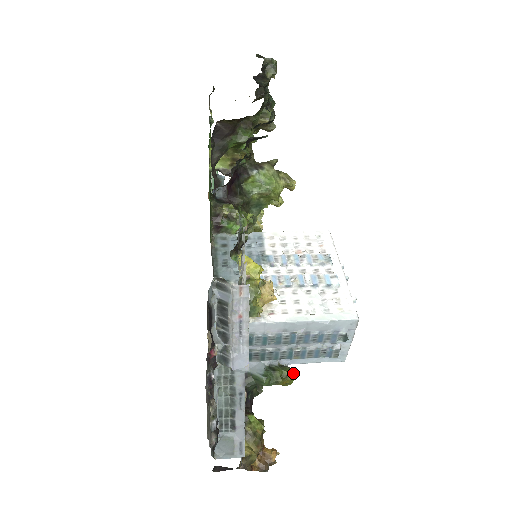
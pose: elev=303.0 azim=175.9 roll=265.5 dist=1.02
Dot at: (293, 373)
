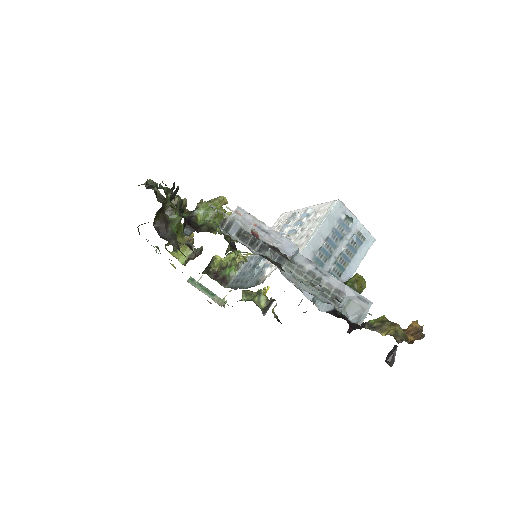
Dot at: (357, 275)
